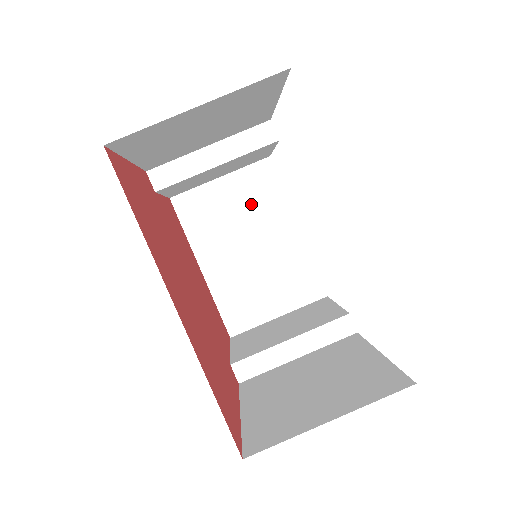
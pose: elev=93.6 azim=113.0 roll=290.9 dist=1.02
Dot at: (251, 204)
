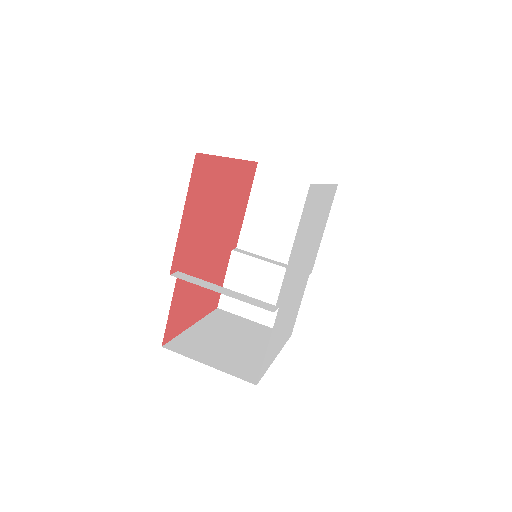
Dot at: (258, 335)
